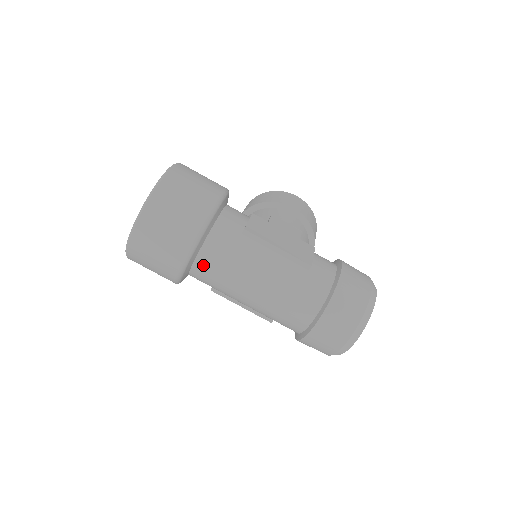
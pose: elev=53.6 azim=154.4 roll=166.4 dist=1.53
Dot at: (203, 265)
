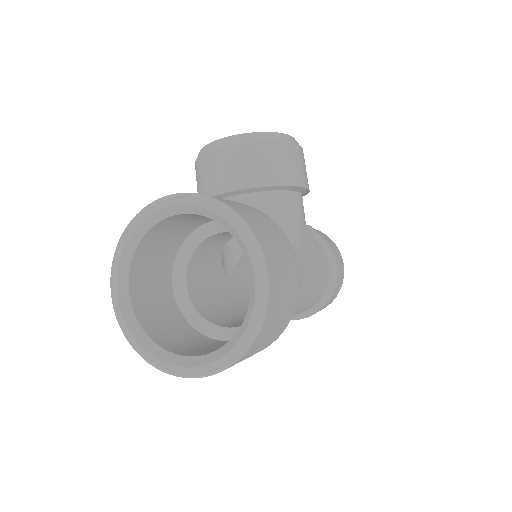
Dot at: occluded
